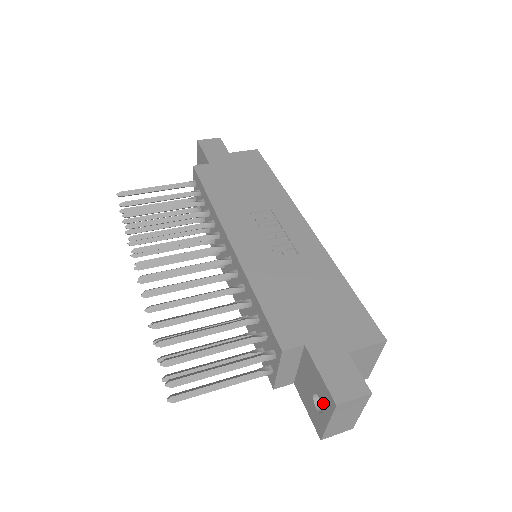
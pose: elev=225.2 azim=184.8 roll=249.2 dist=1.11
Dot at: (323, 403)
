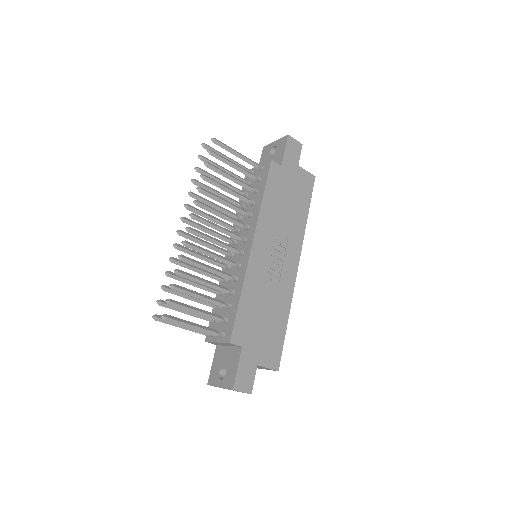
Dot at: (226, 378)
